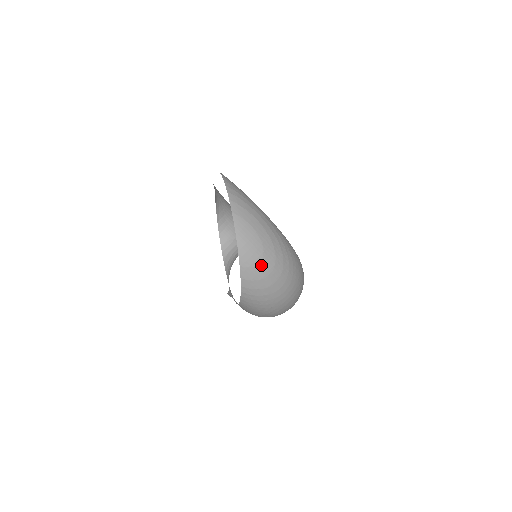
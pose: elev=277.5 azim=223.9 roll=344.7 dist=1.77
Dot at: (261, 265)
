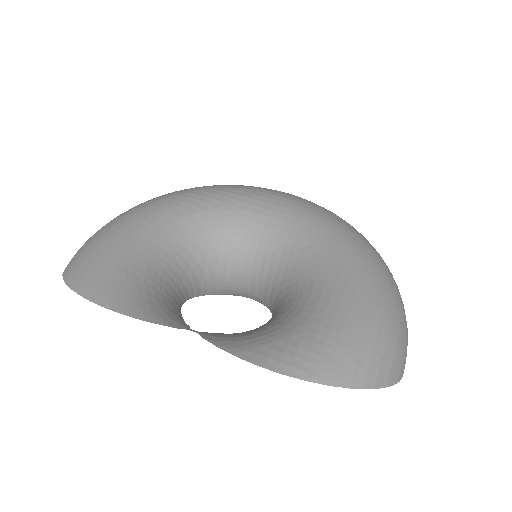
Dot at: occluded
